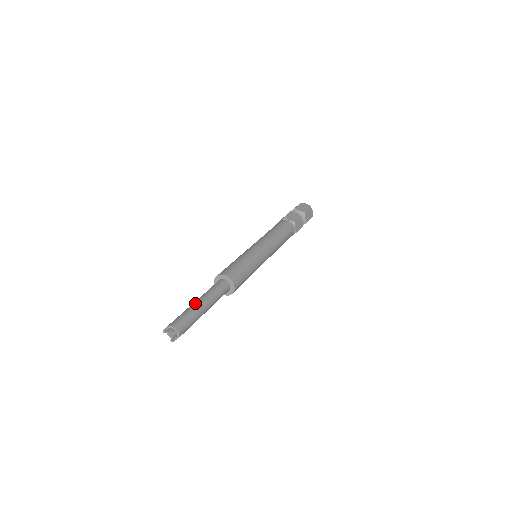
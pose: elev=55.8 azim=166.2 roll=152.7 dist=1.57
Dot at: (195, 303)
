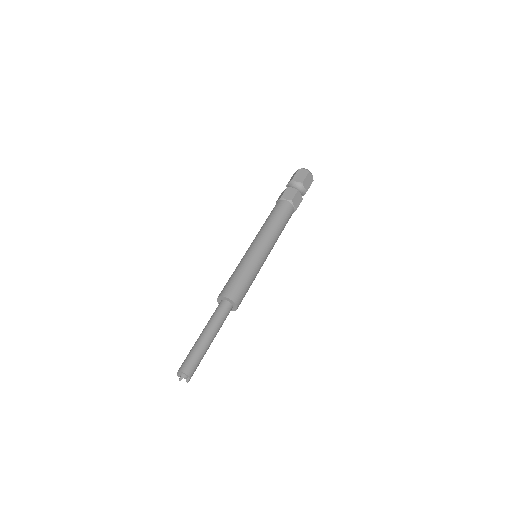
Dot at: (207, 341)
